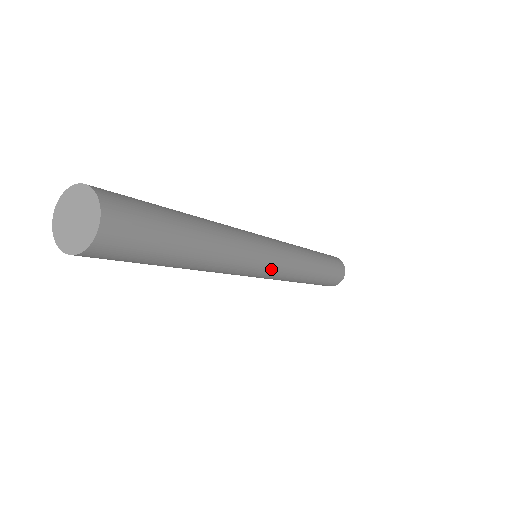
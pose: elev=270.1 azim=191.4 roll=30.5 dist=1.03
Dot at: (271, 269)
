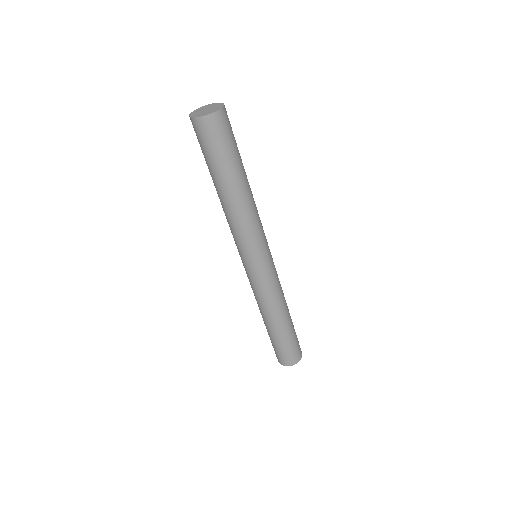
Dot at: (262, 264)
